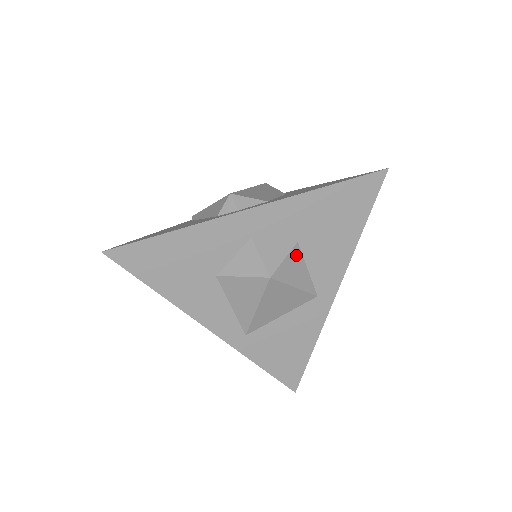
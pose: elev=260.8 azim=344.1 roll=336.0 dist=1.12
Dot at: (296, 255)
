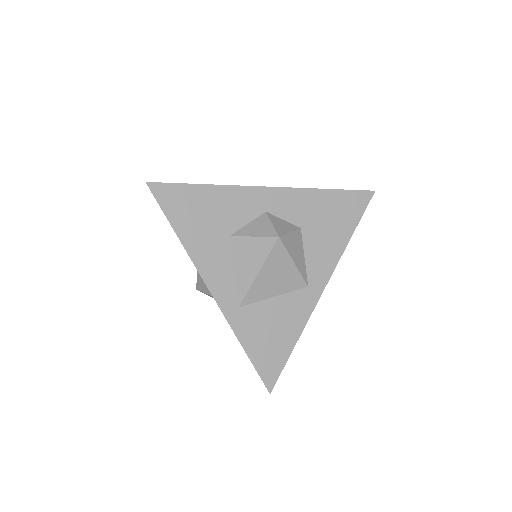
Dot at: (298, 237)
